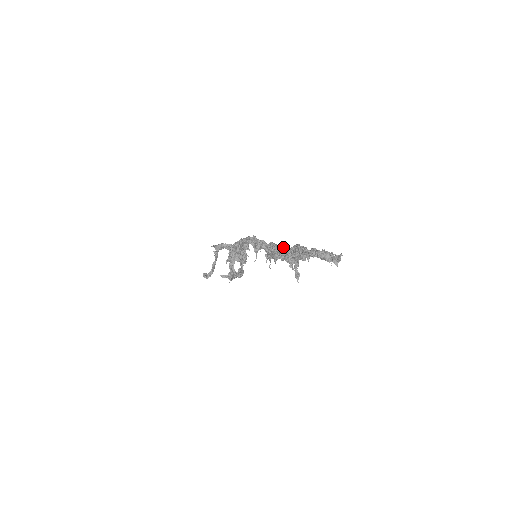
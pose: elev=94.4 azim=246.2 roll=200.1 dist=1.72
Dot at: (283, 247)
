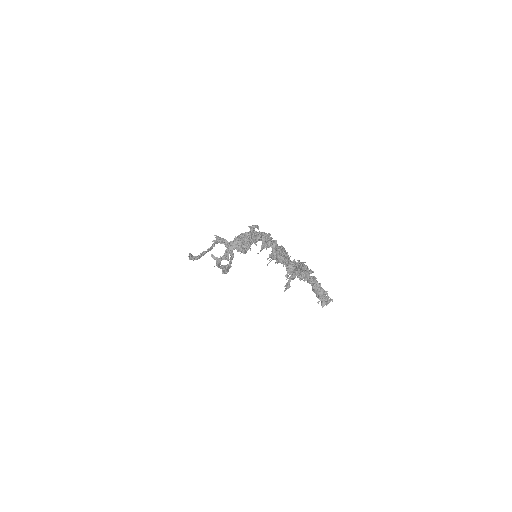
Dot at: (290, 256)
